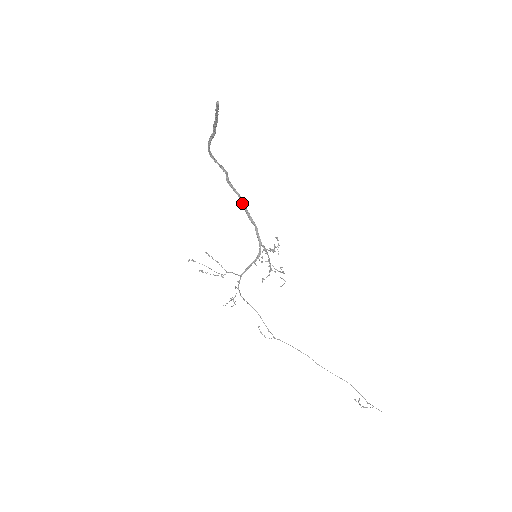
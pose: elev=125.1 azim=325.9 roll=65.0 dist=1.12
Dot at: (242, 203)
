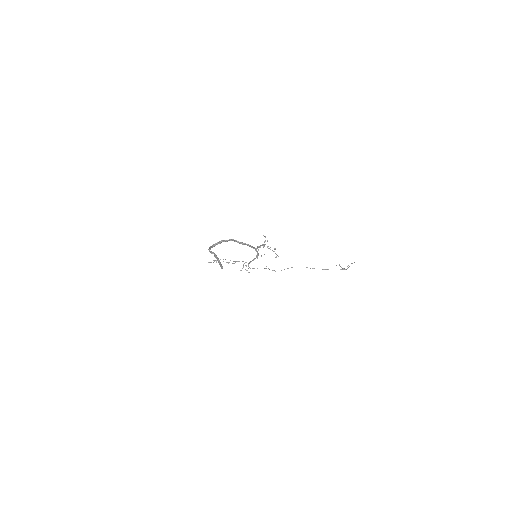
Dot at: occluded
